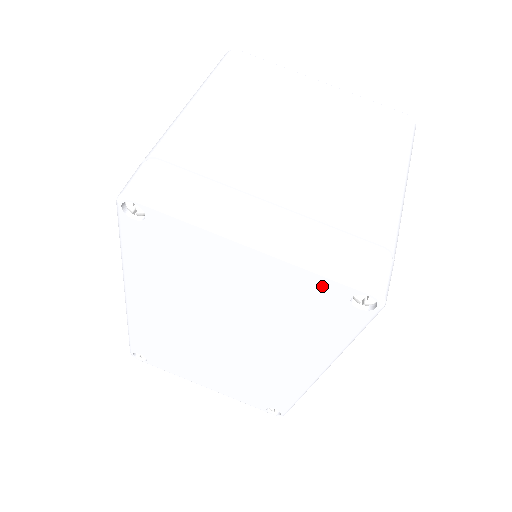
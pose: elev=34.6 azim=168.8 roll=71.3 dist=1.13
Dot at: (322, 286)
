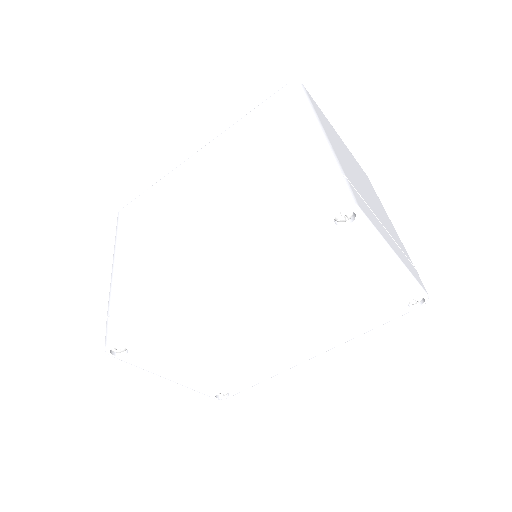
Dot at: (406, 291)
